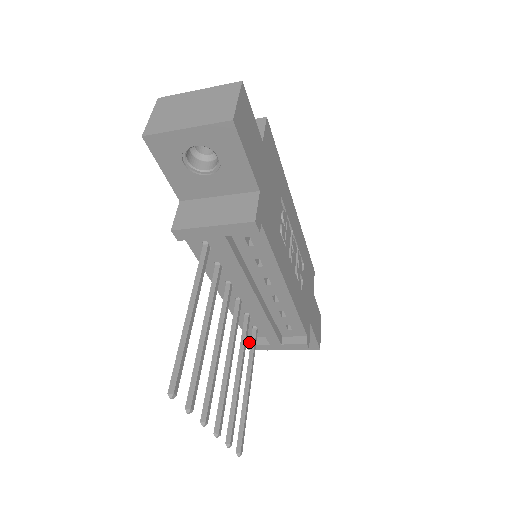
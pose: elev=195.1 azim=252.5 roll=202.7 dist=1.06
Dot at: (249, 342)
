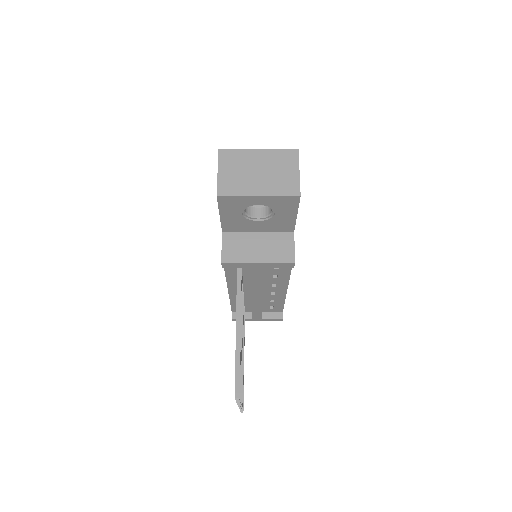
Dot at: (234, 316)
